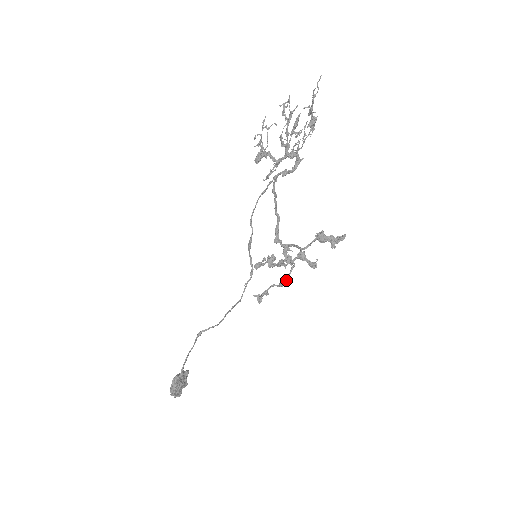
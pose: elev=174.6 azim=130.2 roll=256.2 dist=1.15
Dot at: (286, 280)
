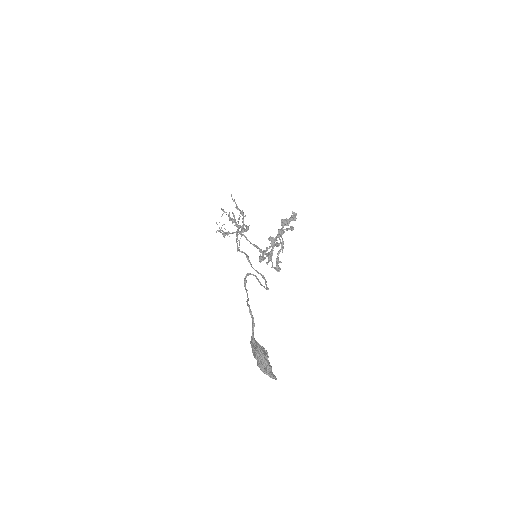
Dot at: (282, 239)
